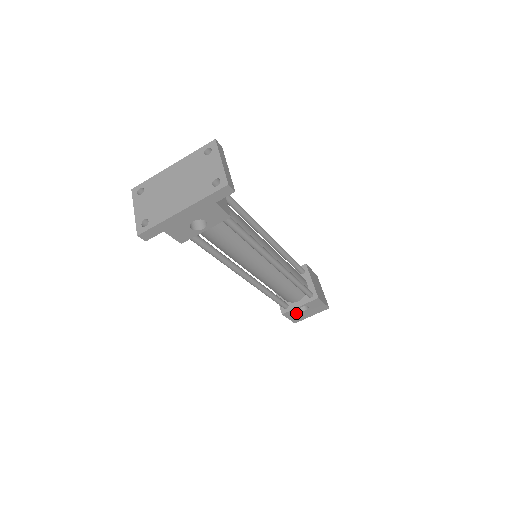
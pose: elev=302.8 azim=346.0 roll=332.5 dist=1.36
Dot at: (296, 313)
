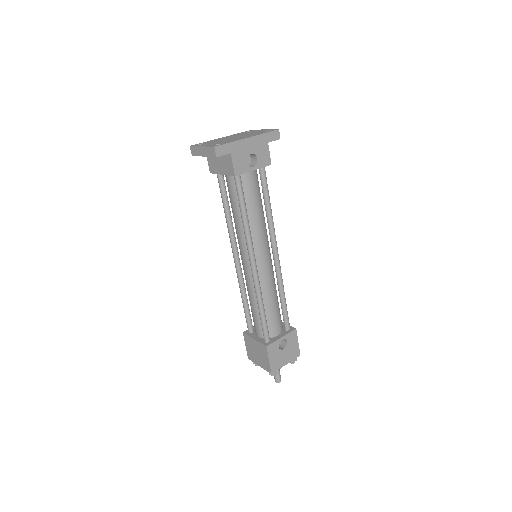
Dot at: (276, 351)
